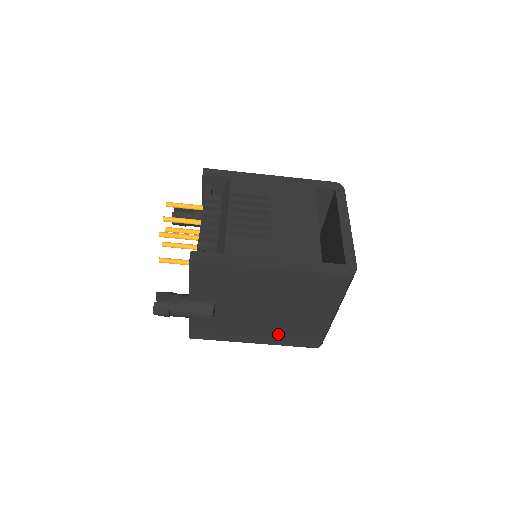
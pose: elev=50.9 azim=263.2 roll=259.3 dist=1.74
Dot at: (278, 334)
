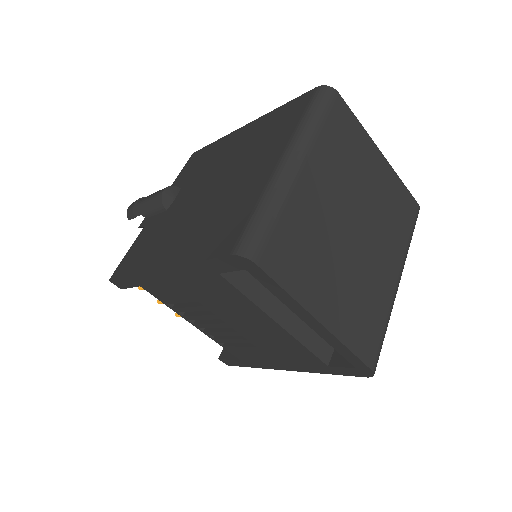
Dot at: occluded
